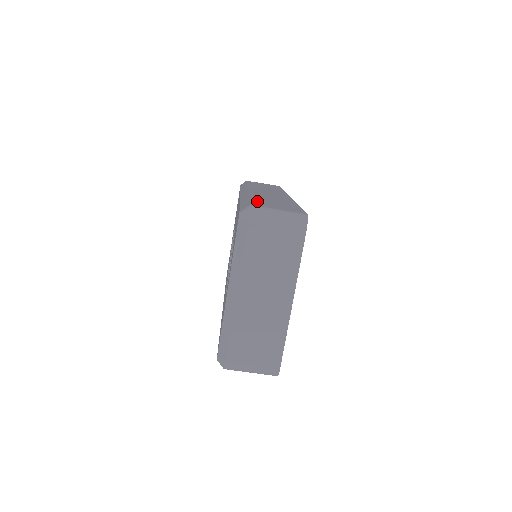
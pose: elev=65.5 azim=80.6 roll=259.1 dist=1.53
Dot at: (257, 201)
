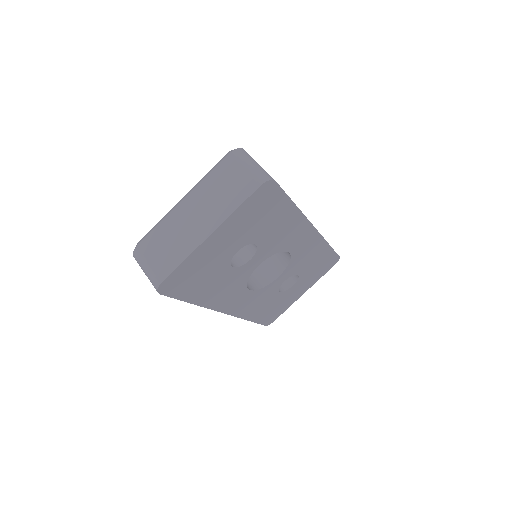
Dot at: occluded
